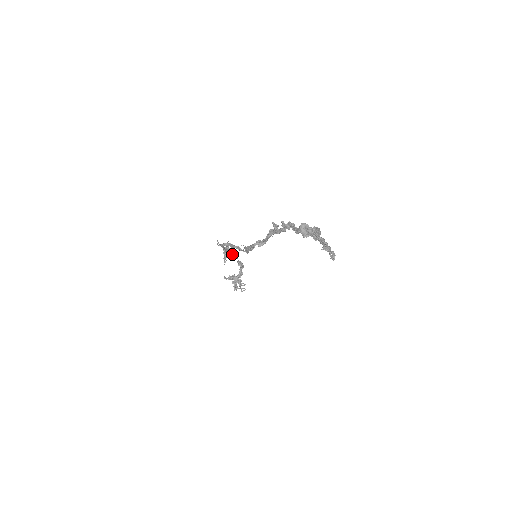
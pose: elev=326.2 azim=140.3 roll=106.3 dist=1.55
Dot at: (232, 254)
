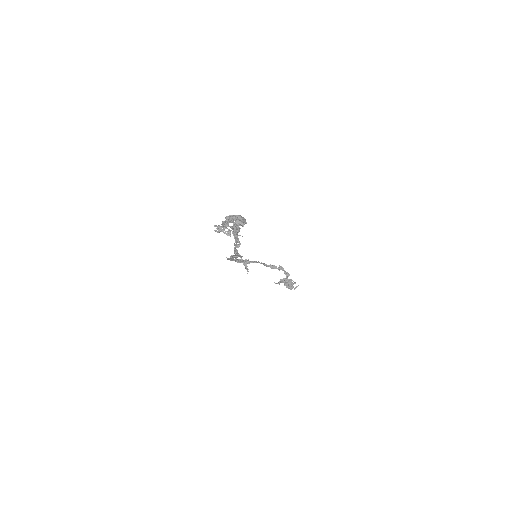
Dot at: (251, 262)
